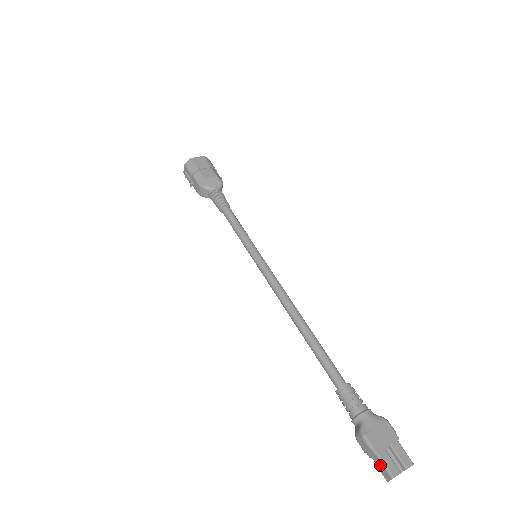
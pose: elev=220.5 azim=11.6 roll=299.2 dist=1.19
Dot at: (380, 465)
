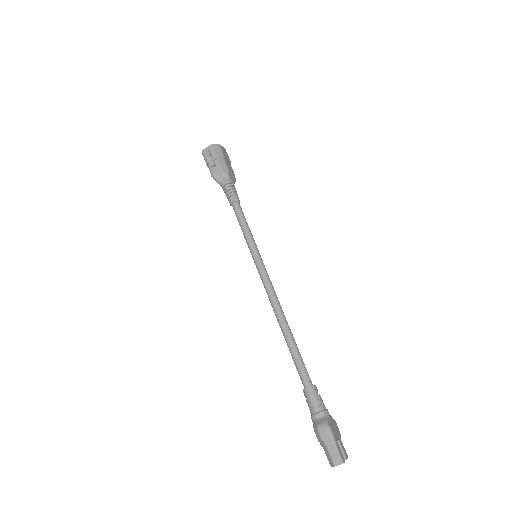
Dot at: (334, 452)
